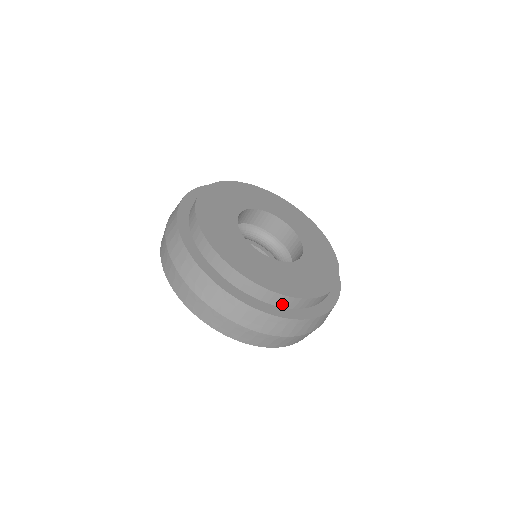
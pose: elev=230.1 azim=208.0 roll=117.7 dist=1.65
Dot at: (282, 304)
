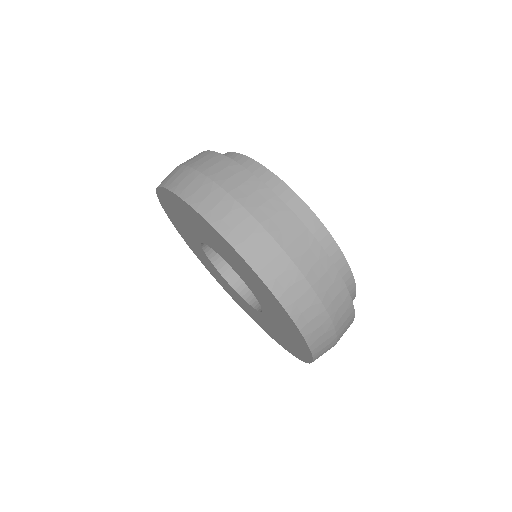
Dot at: occluded
